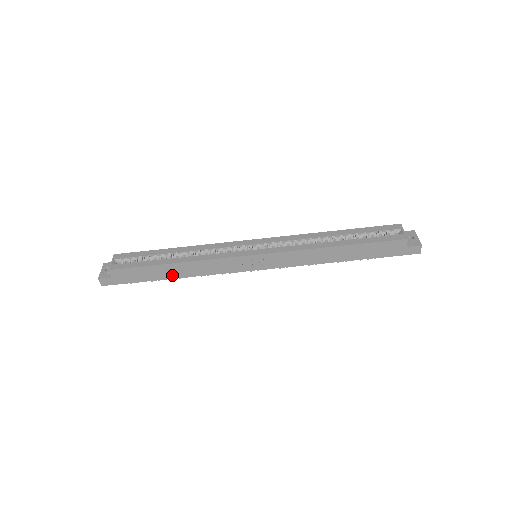
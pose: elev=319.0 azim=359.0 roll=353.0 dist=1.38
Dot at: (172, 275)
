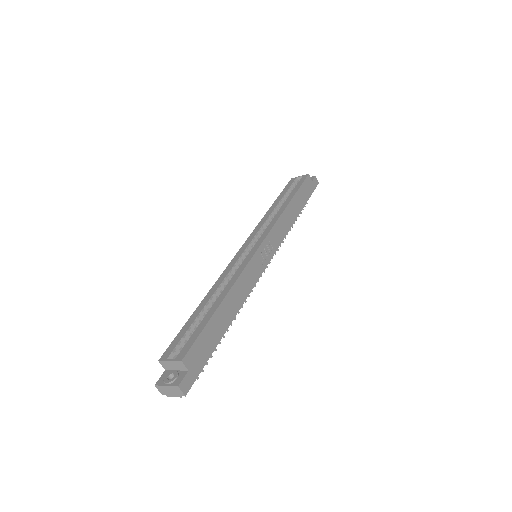
Dot at: (228, 319)
